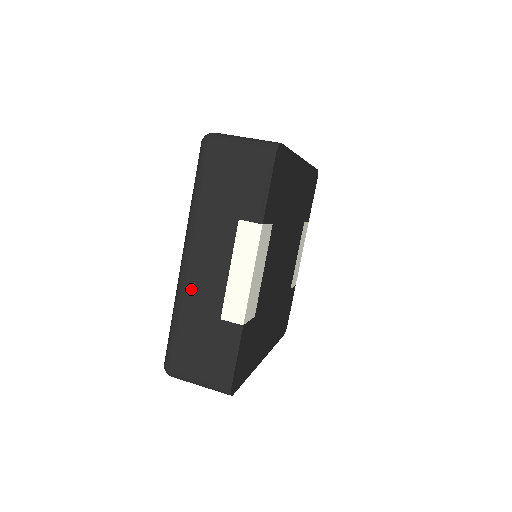
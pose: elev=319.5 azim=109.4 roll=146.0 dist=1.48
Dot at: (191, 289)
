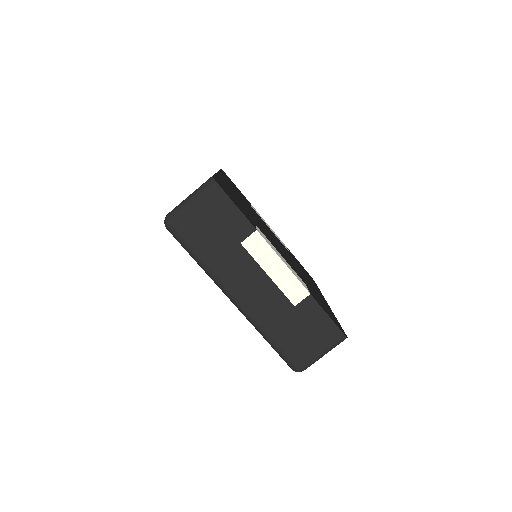
Dot at: (259, 312)
